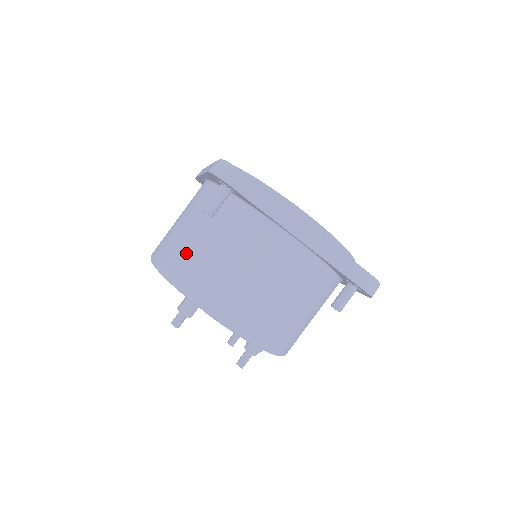
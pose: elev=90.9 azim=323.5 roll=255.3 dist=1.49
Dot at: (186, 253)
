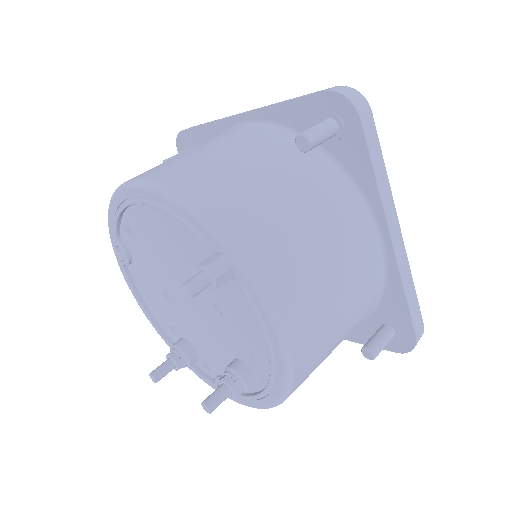
Dot at: (237, 187)
